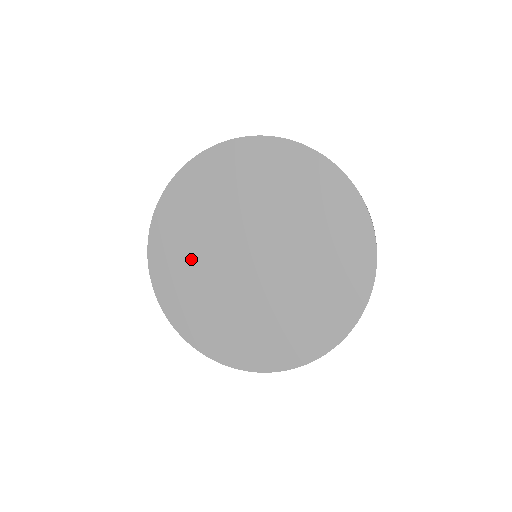
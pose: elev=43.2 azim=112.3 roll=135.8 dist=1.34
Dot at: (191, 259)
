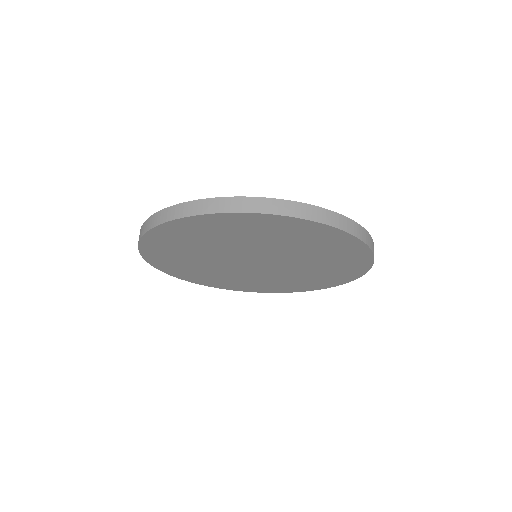
Dot at: (199, 268)
